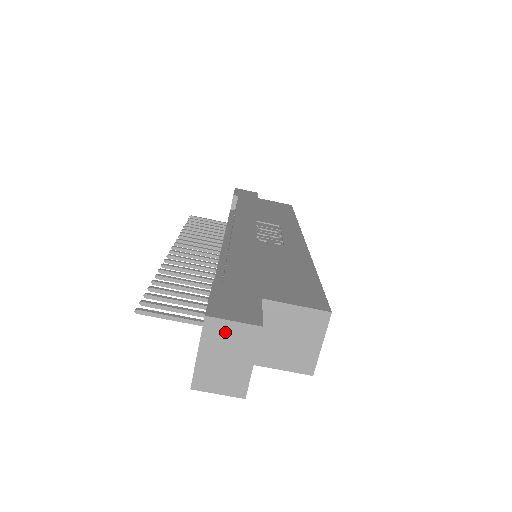
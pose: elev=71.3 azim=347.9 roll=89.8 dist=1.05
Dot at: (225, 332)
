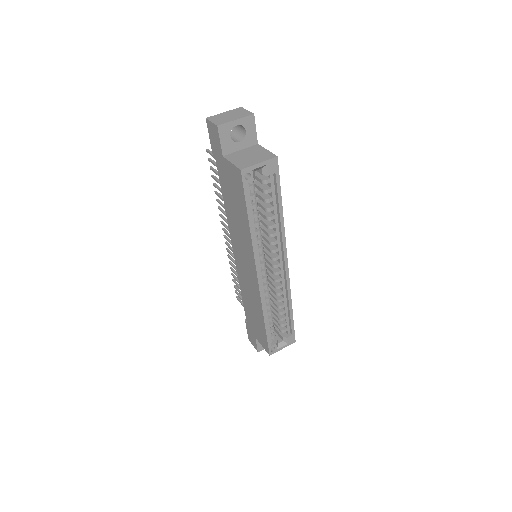
Dot at: (241, 111)
